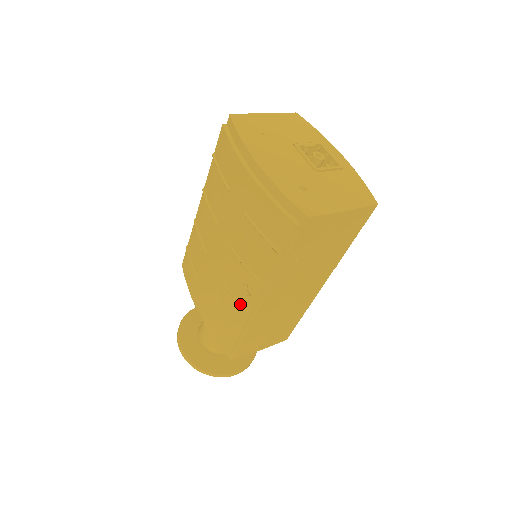
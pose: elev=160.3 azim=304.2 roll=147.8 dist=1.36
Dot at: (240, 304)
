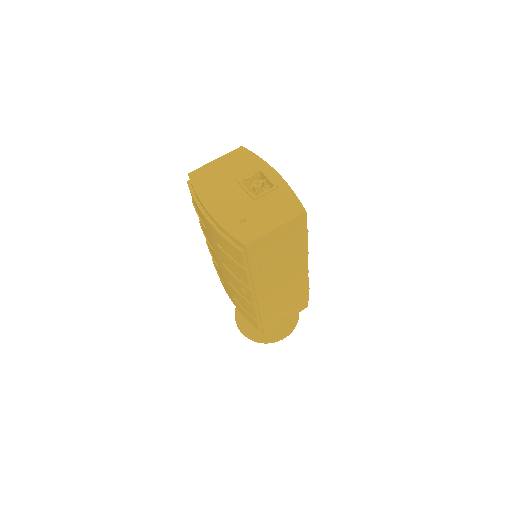
Dot at: (246, 300)
